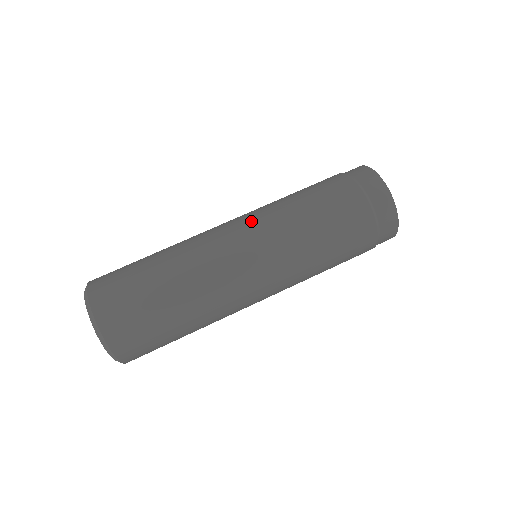
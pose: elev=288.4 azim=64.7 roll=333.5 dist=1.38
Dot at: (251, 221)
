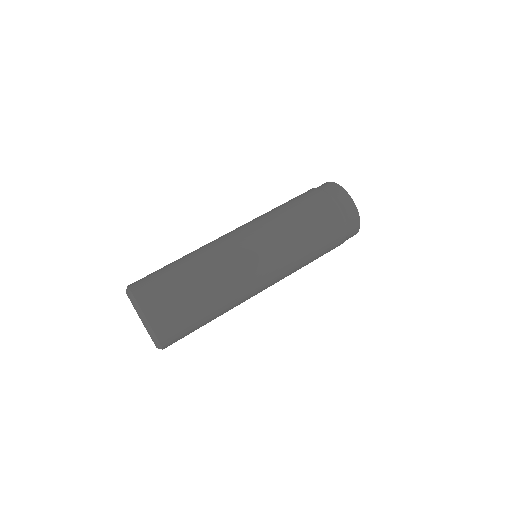
Dot at: (259, 233)
